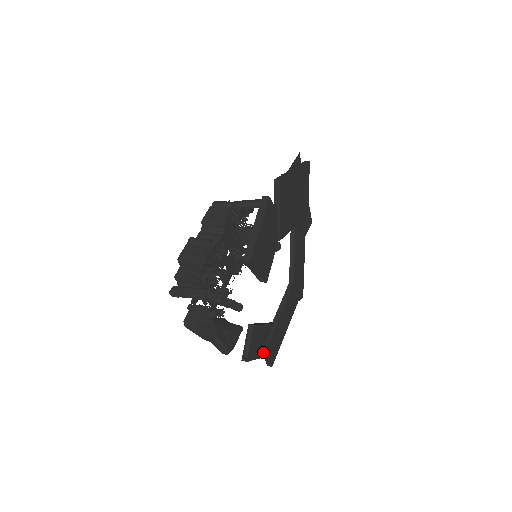
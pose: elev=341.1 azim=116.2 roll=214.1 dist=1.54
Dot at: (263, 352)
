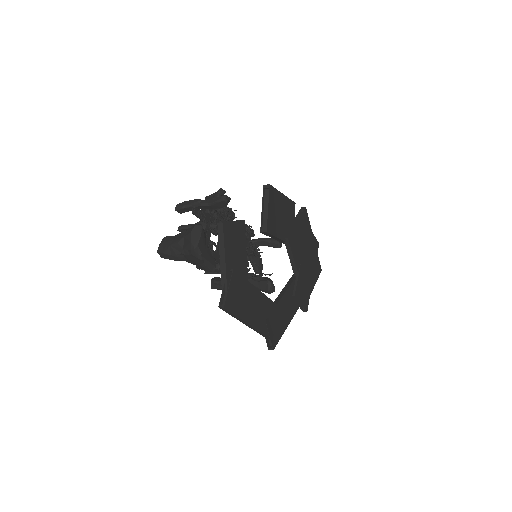
Dot at: (229, 271)
